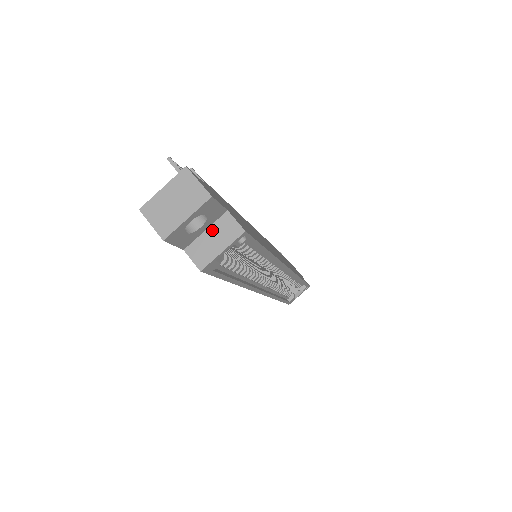
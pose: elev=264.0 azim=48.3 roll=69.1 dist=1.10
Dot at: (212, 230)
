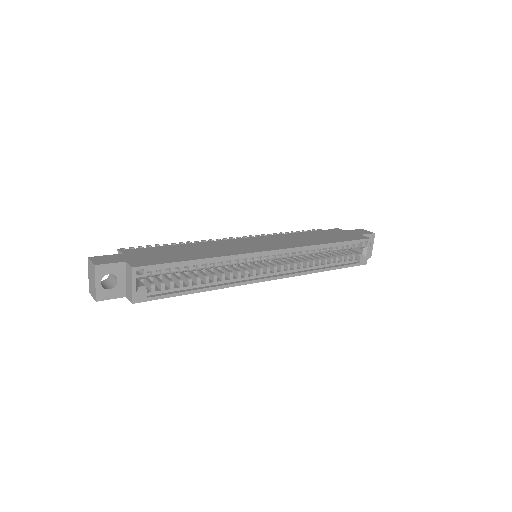
Dot at: (126, 277)
